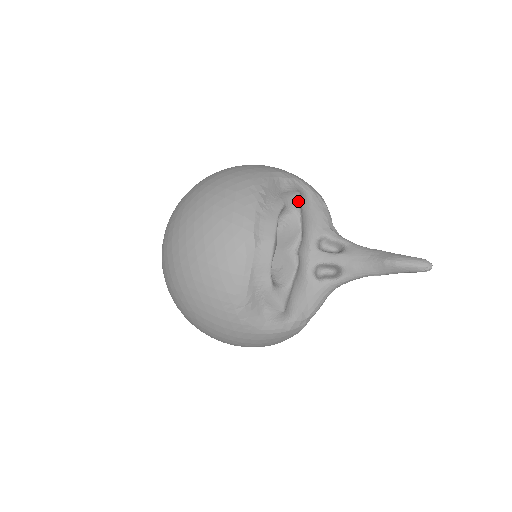
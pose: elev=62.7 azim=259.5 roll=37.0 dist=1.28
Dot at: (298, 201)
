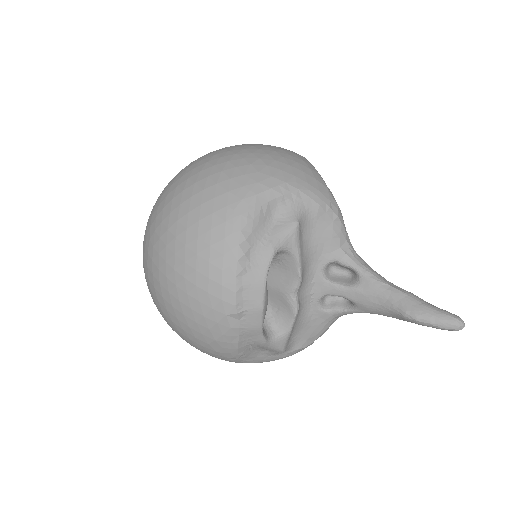
Dot at: (295, 237)
